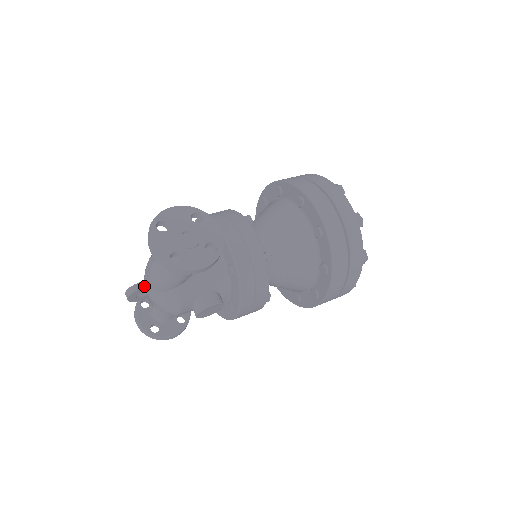
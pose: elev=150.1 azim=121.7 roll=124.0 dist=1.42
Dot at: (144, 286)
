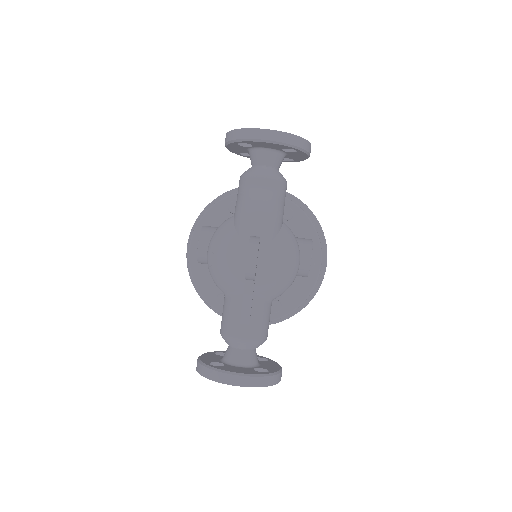
Dot at: (258, 237)
